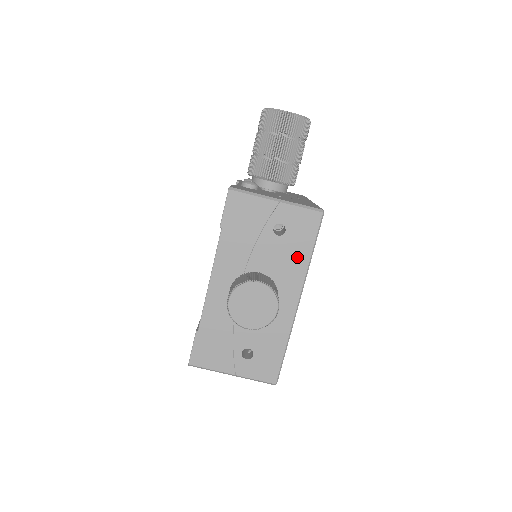
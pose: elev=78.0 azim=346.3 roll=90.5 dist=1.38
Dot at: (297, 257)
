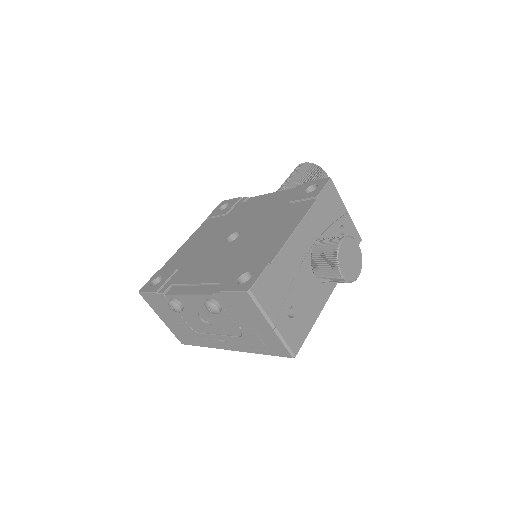
Dot at: occluded
